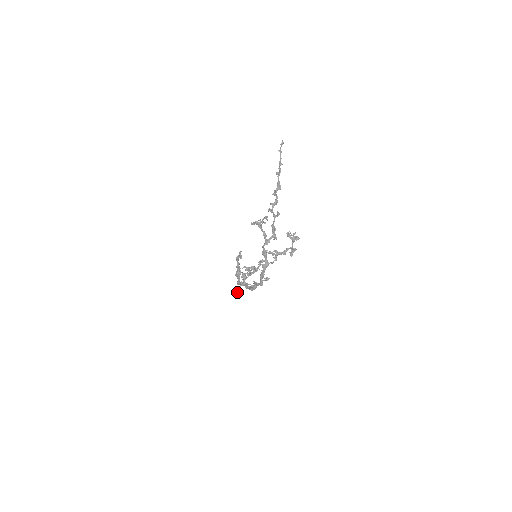
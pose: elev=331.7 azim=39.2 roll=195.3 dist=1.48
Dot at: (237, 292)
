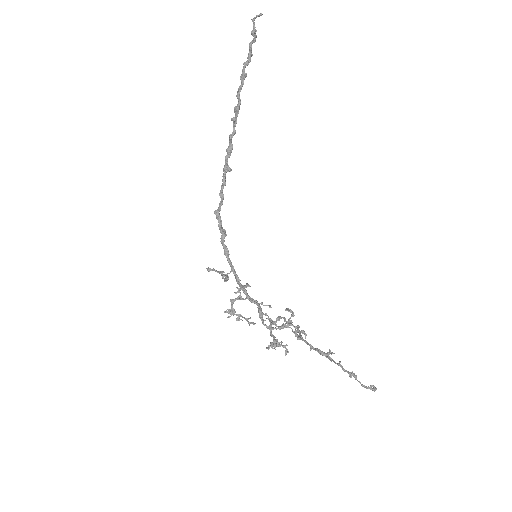
Dot at: (207, 269)
